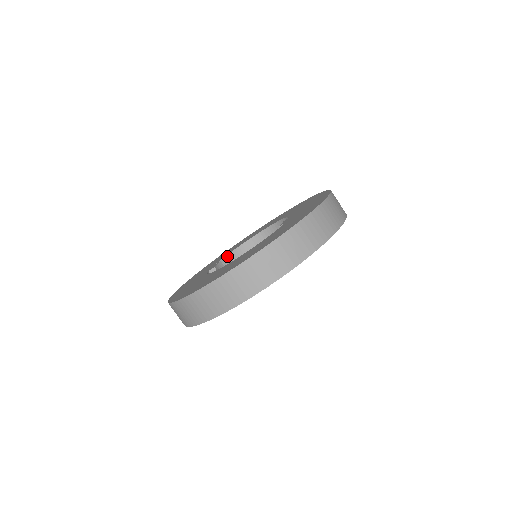
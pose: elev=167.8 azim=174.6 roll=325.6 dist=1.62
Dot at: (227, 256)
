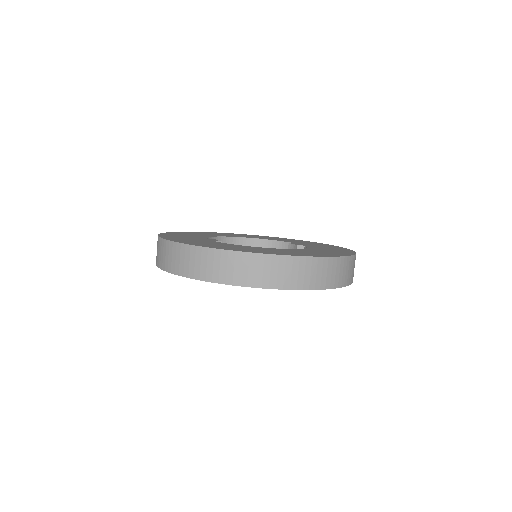
Dot at: (209, 238)
